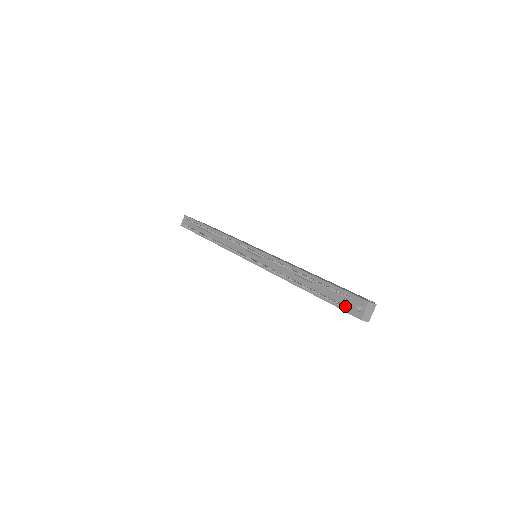
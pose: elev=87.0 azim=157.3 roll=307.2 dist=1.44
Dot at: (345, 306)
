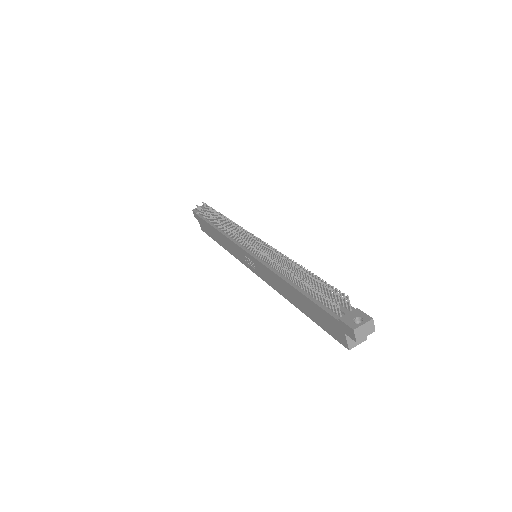
Dot at: (341, 313)
